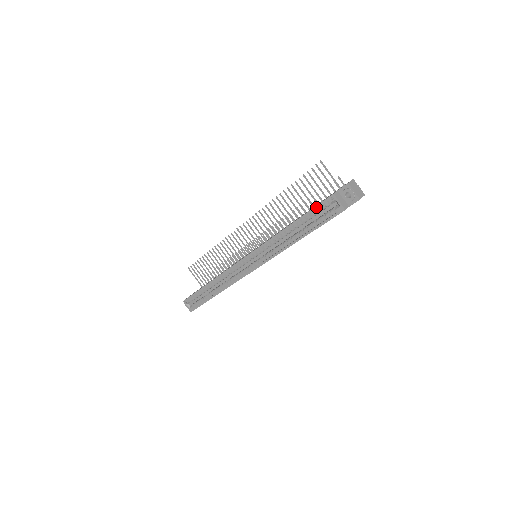
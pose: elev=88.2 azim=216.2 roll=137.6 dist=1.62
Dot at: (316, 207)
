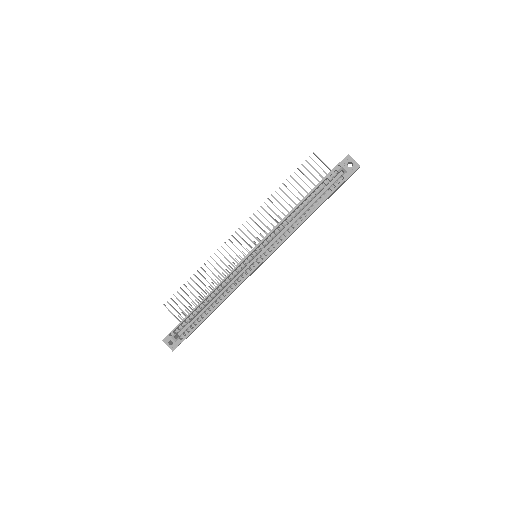
Dot at: (325, 178)
